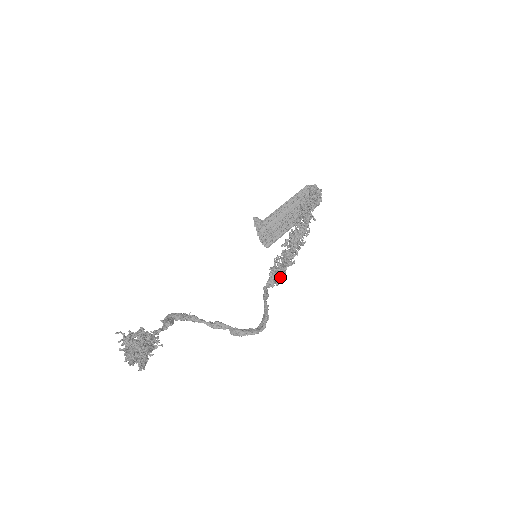
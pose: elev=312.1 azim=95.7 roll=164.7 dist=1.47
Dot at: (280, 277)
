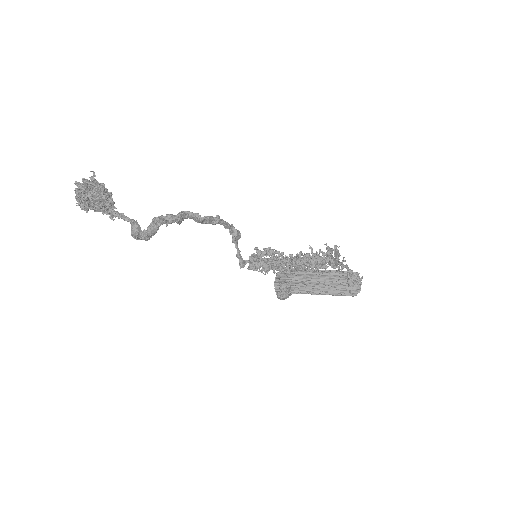
Dot at: (265, 267)
